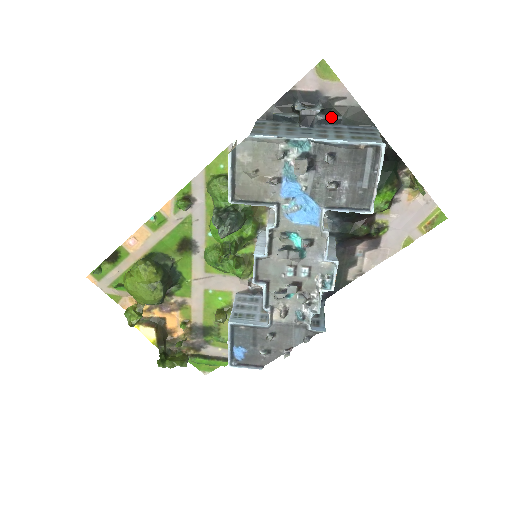
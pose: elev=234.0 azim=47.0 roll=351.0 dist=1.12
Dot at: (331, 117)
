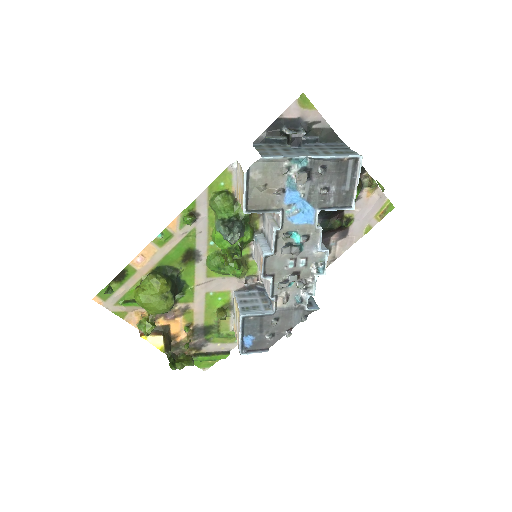
Dot at: (311, 137)
